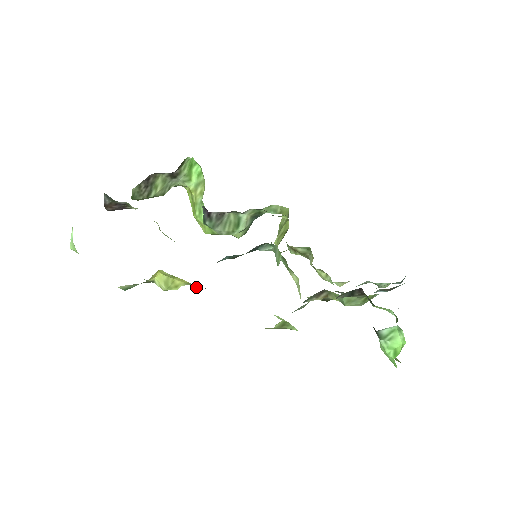
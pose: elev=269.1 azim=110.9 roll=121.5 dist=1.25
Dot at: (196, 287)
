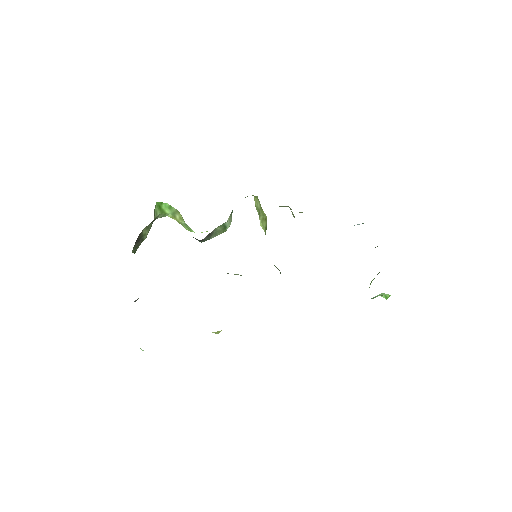
Dot at: occluded
